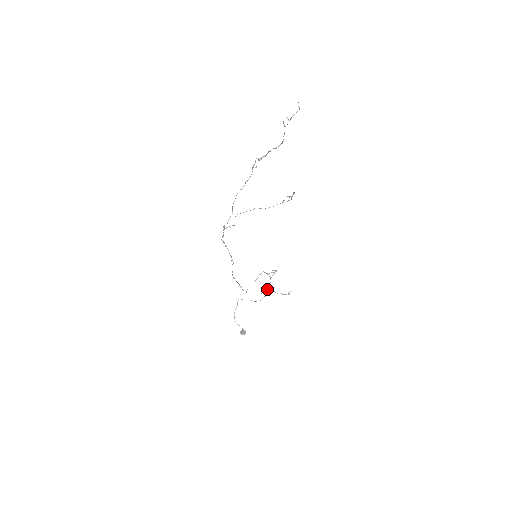
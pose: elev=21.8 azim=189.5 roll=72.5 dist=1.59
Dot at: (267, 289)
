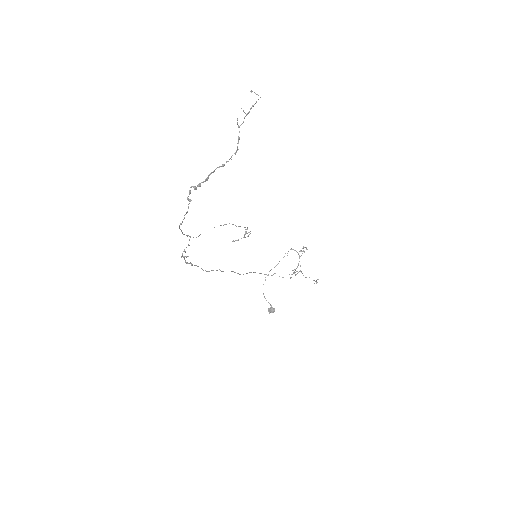
Dot at: (293, 272)
